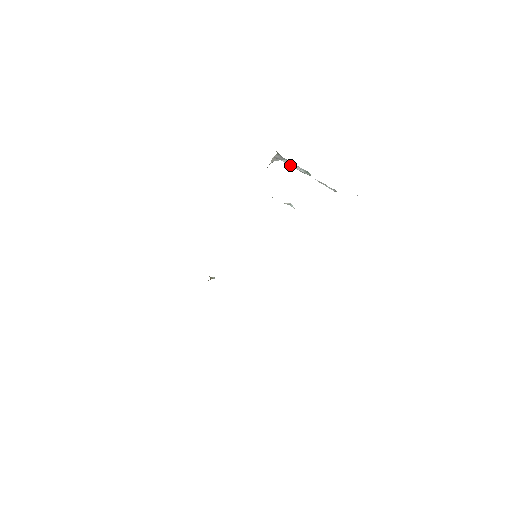
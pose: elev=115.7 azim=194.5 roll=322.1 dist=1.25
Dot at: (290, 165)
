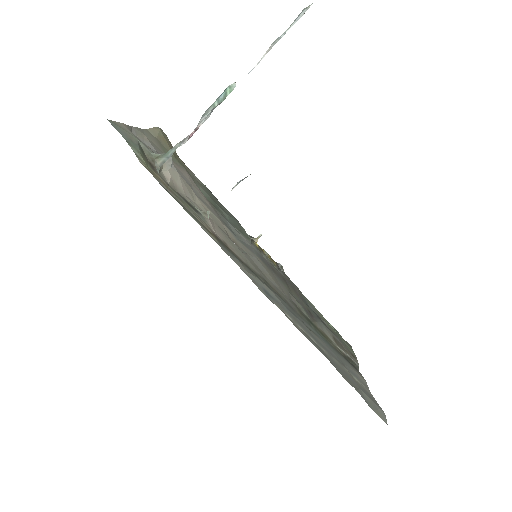
Dot at: (192, 134)
